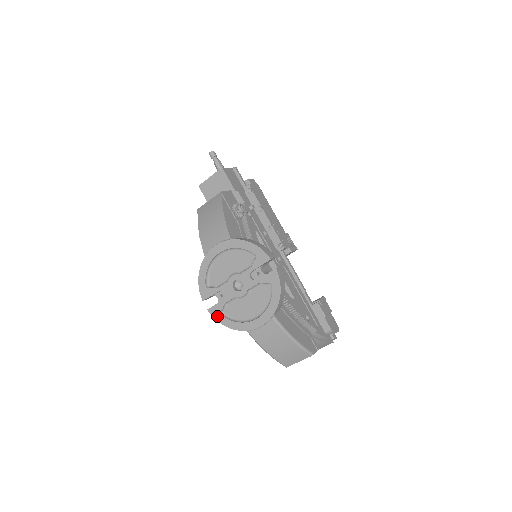
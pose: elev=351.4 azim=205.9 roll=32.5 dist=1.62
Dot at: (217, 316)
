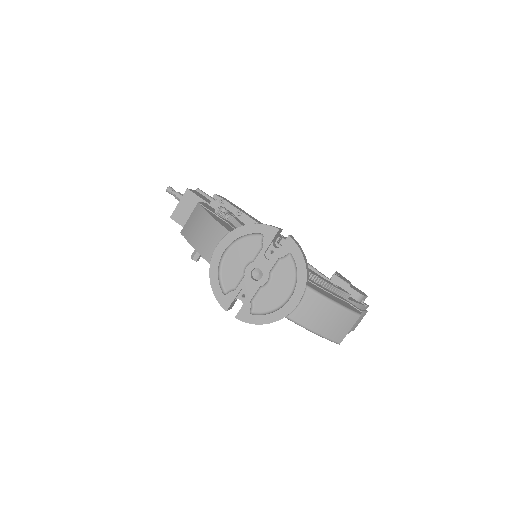
Dot at: (248, 319)
